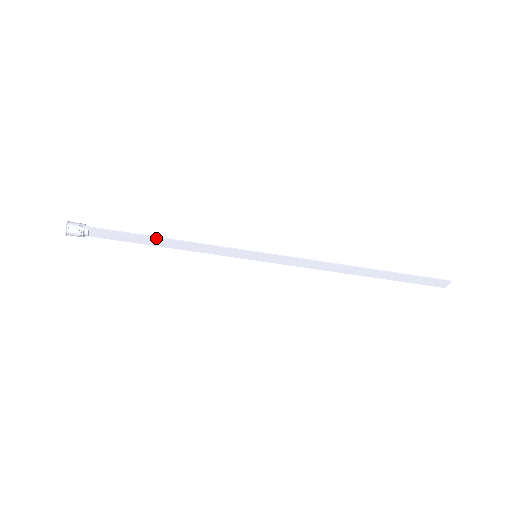
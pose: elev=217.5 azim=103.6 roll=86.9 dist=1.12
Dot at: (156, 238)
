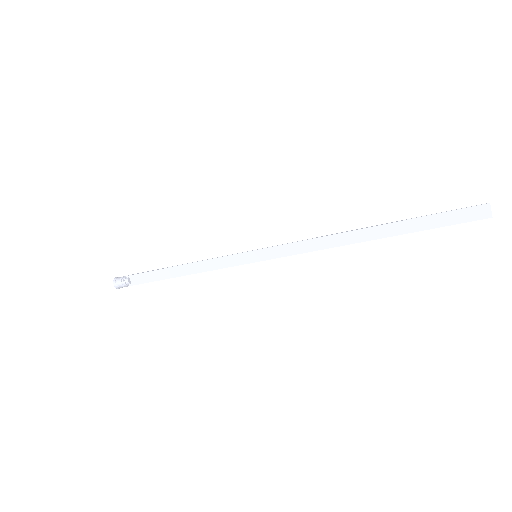
Dot at: (173, 268)
